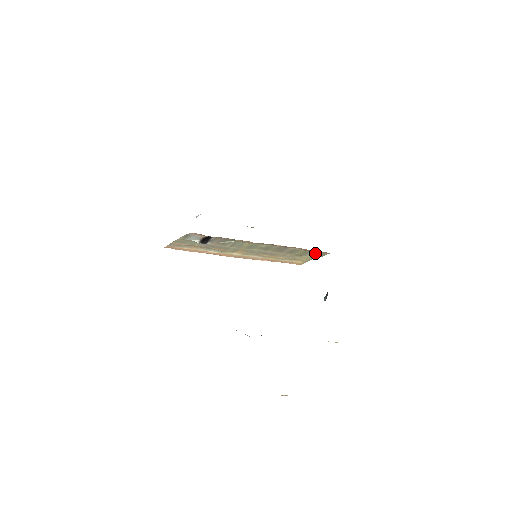
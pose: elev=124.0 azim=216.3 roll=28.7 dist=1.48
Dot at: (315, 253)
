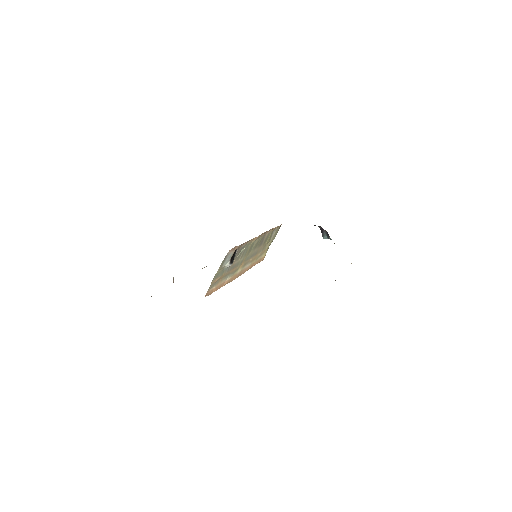
Dot at: (274, 233)
